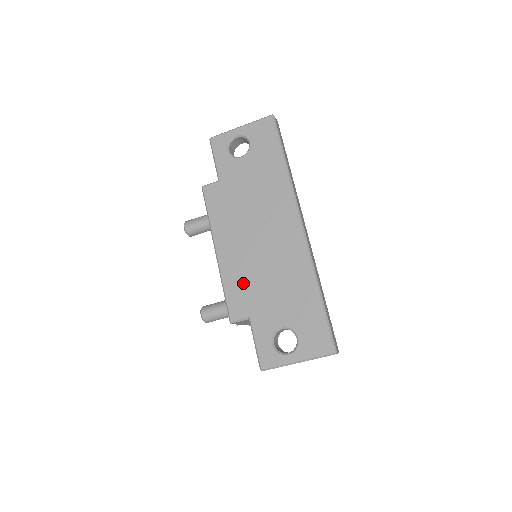
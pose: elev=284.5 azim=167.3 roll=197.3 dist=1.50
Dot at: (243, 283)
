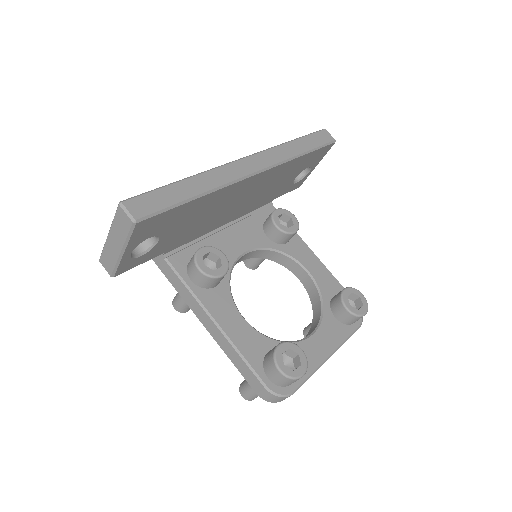
Dot at: occluded
